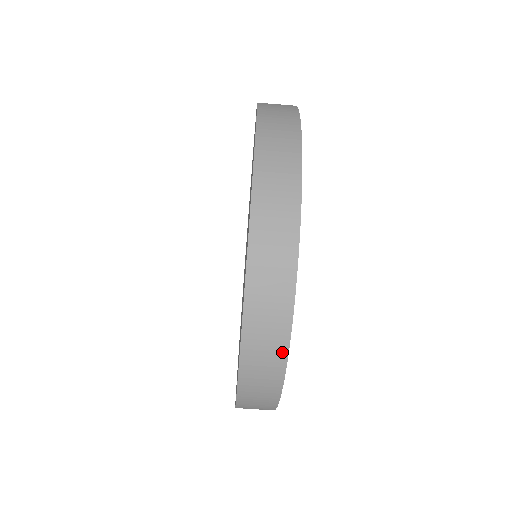
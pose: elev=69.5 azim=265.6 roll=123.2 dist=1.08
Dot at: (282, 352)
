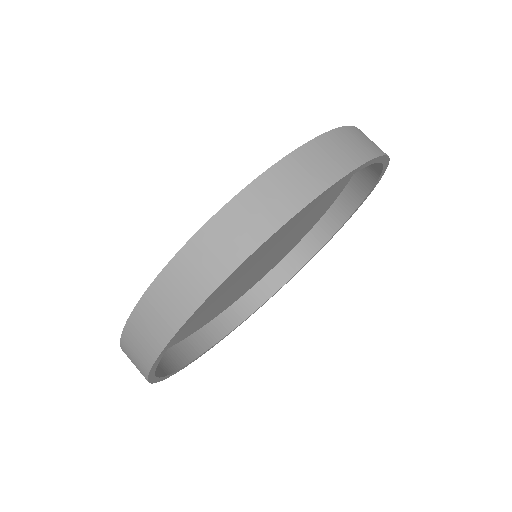
Dot at: (165, 336)
